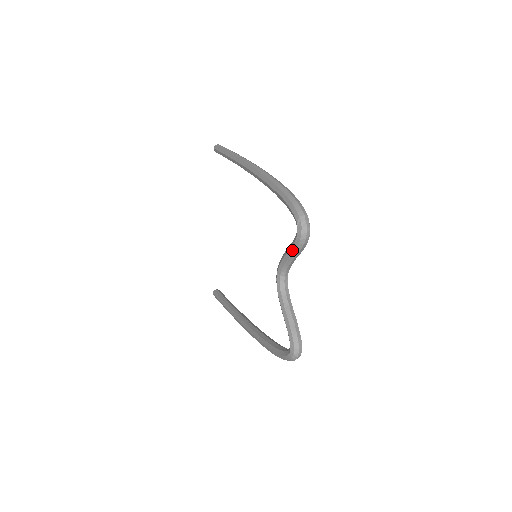
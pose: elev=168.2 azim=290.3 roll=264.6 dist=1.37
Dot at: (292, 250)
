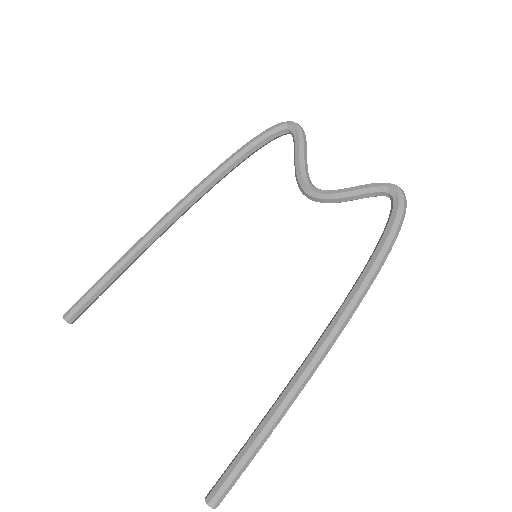
Dot at: (302, 144)
